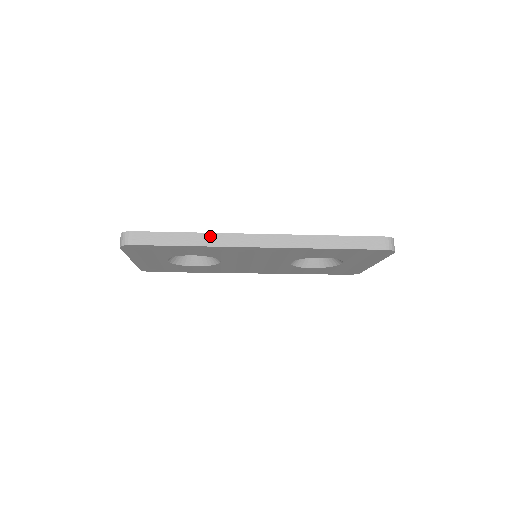
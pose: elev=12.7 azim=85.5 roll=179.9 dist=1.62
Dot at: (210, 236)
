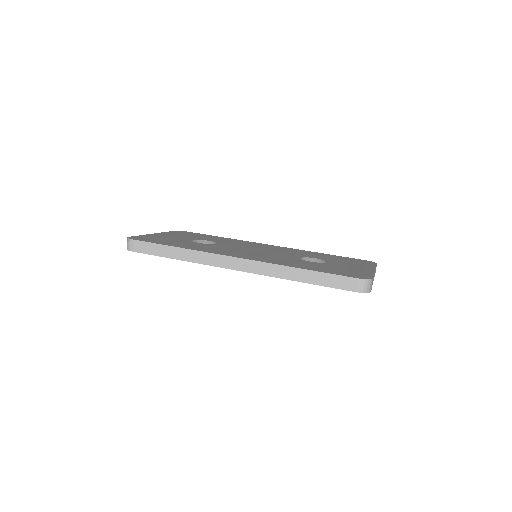
Dot at: (193, 253)
